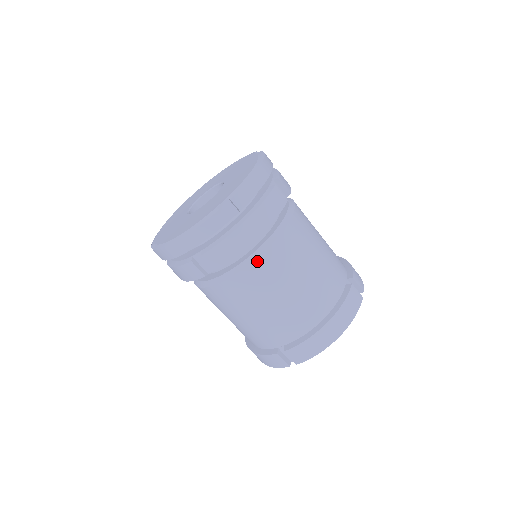
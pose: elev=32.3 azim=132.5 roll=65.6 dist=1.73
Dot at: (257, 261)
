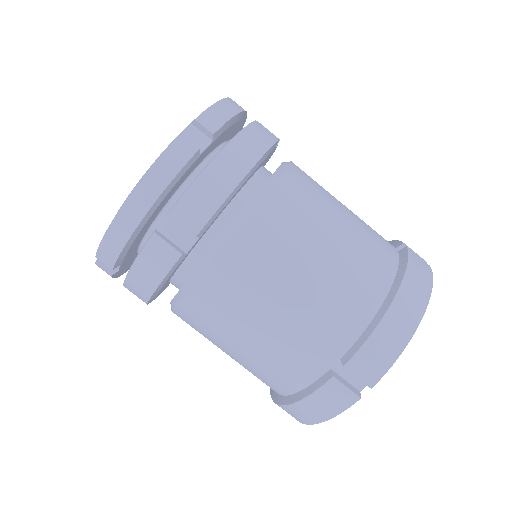
Dot at: (258, 211)
